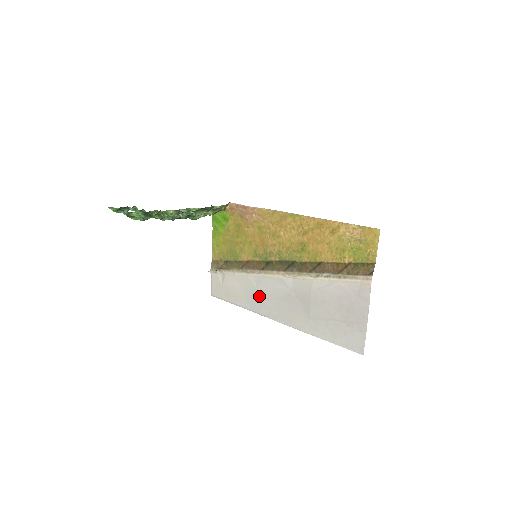
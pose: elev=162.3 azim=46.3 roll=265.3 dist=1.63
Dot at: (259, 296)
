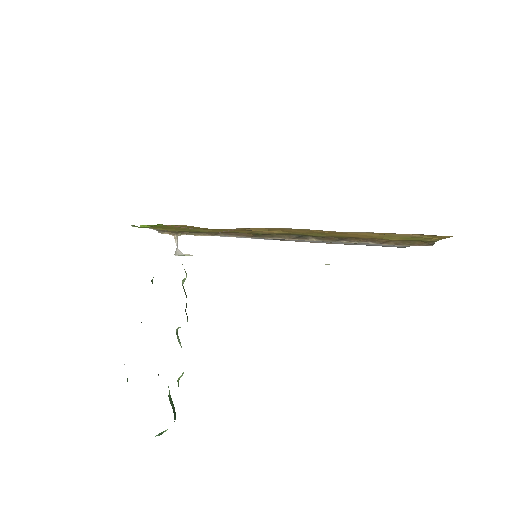
Dot at: occluded
